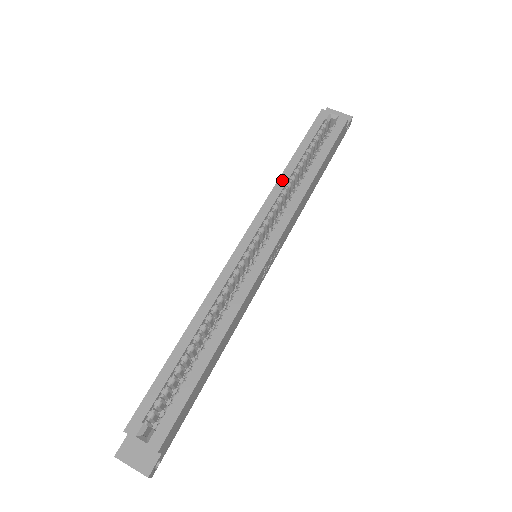
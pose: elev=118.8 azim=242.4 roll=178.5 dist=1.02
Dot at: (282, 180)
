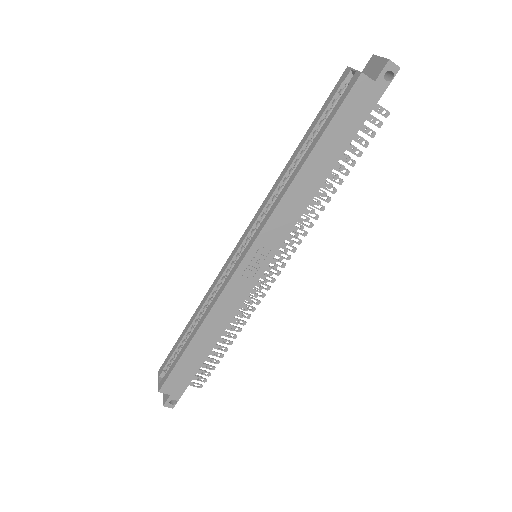
Dot at: (281, 175)
